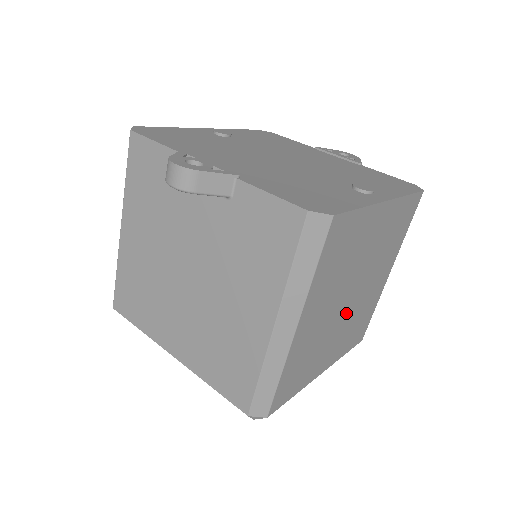
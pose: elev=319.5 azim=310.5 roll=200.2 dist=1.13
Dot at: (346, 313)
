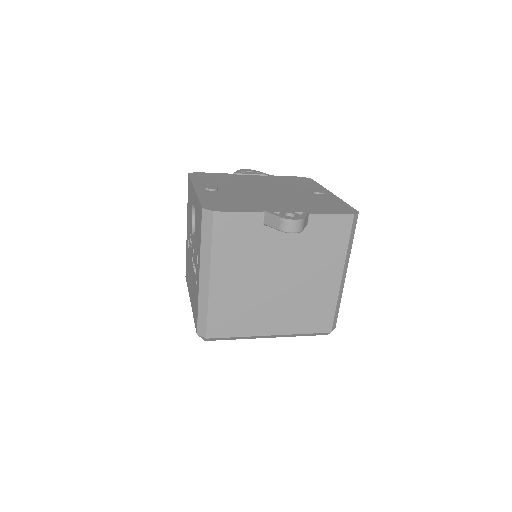
Dot at: occluded
